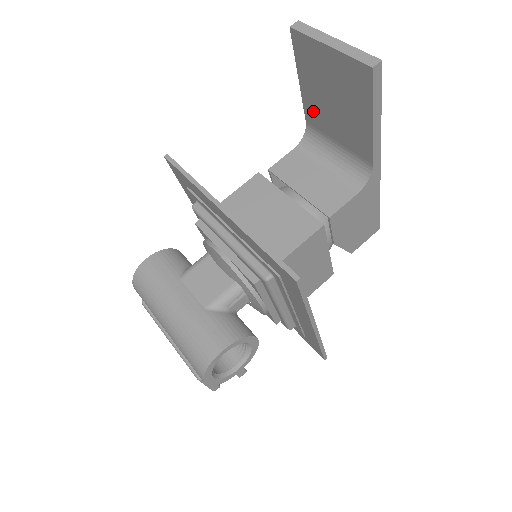
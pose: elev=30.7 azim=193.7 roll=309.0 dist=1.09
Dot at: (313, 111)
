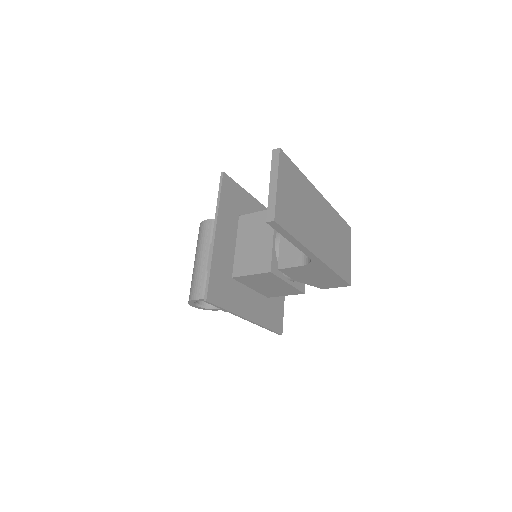
Dot at: occluded
